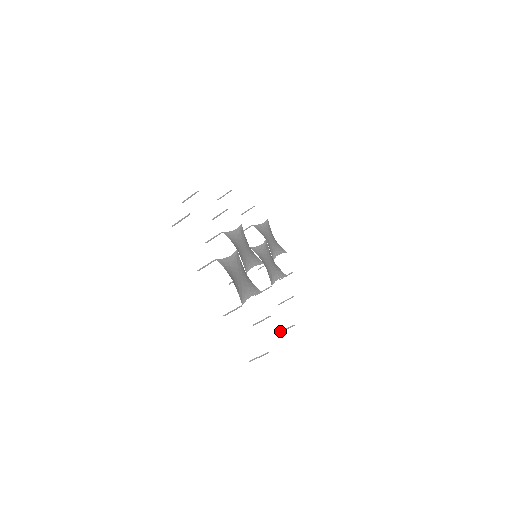
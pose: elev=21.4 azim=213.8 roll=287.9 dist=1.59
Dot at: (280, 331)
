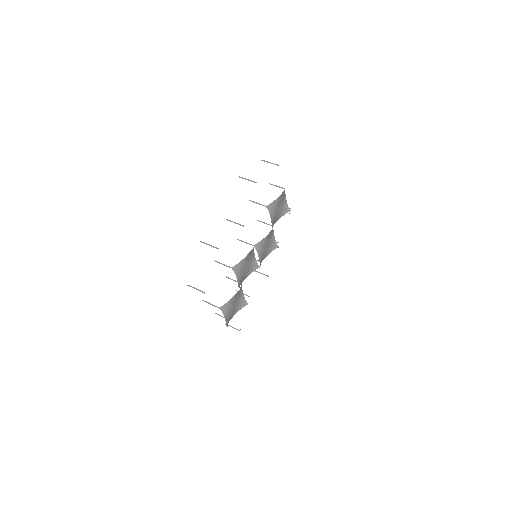
Dot at: occluded
